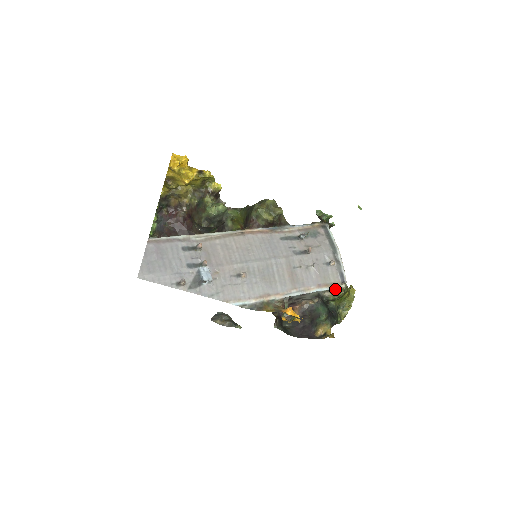
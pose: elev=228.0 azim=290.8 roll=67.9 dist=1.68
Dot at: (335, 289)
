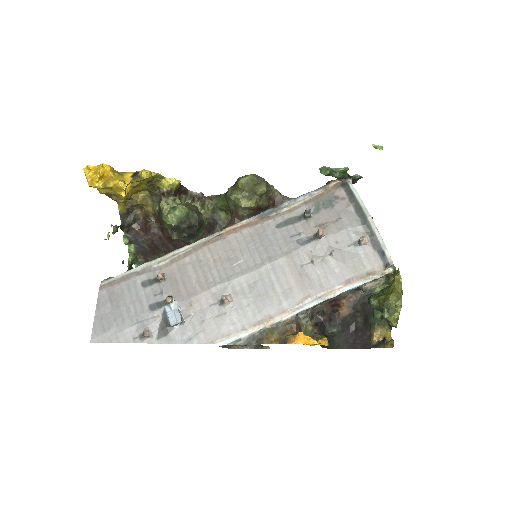
Dot at: (379, 277)
